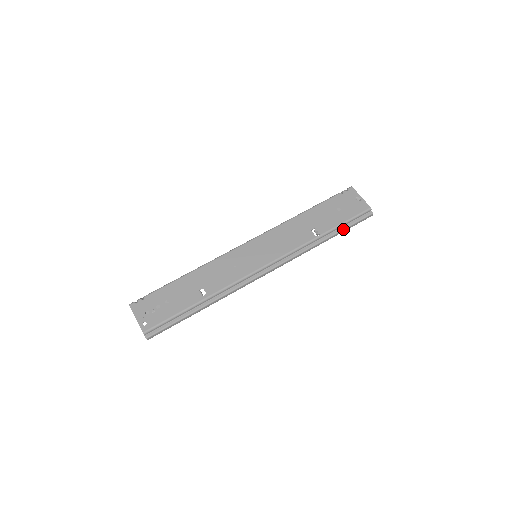
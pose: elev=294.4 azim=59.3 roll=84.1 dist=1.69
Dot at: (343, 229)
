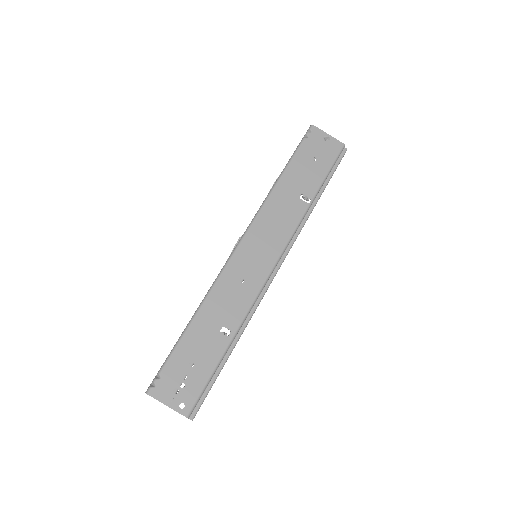
Dot at: (328, 181)
